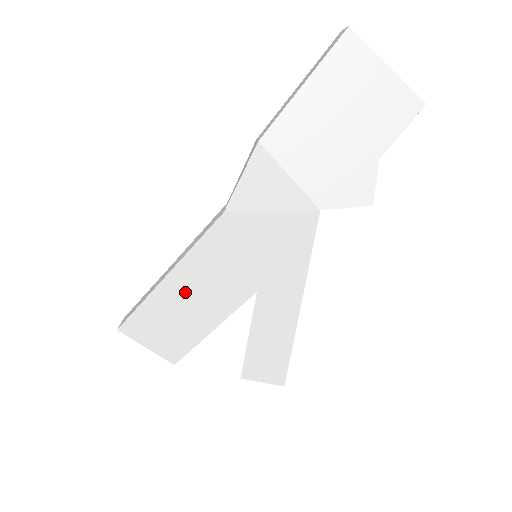
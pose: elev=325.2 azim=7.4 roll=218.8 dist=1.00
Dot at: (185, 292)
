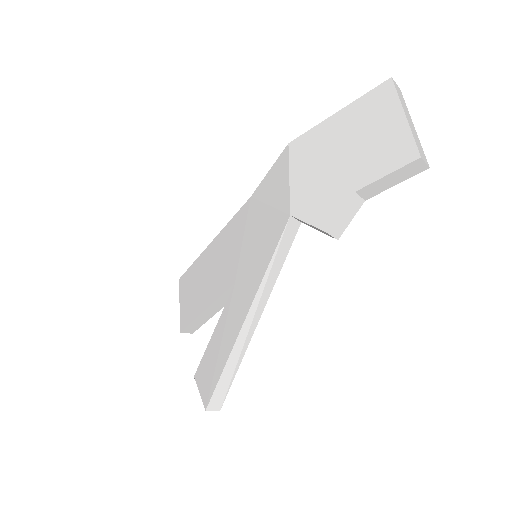
Dot at: (211, 262)
